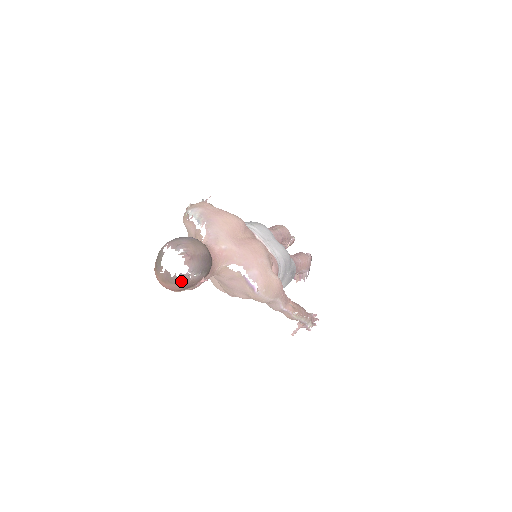
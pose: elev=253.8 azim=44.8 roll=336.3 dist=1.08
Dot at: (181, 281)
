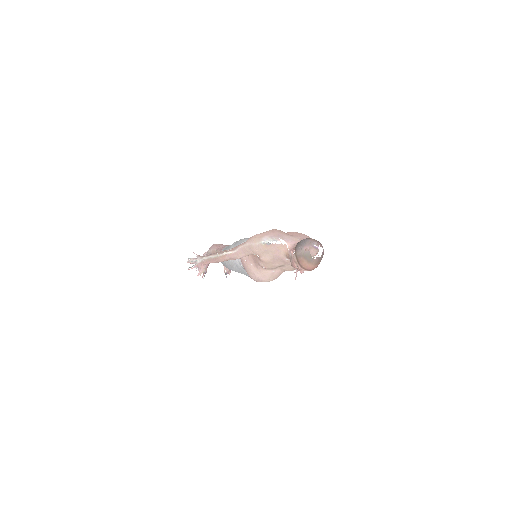
Dot at: (322, 257)
